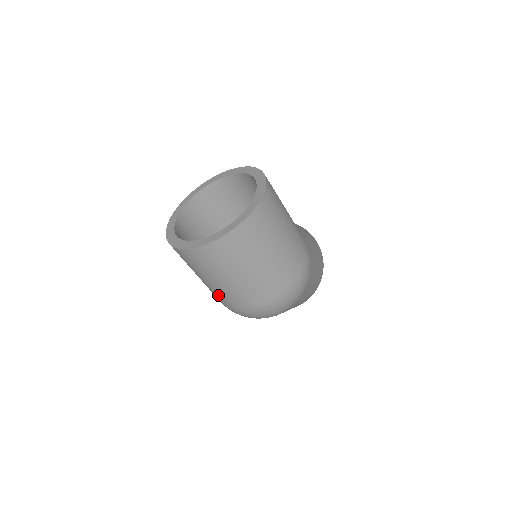
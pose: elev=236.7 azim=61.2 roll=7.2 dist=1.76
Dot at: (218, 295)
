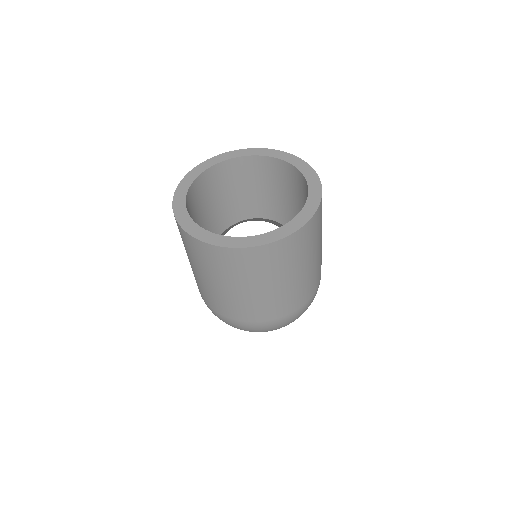
Dot at: (215, 299)
